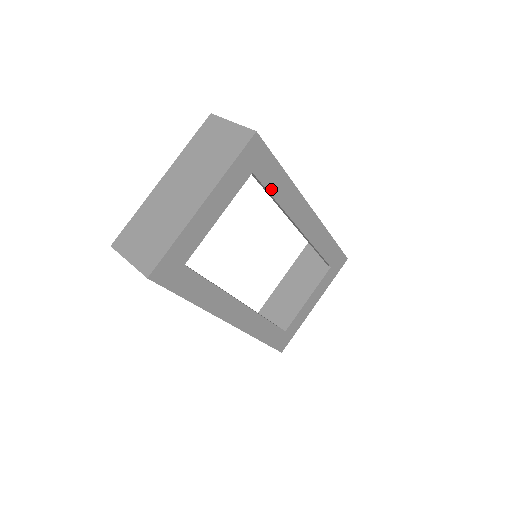
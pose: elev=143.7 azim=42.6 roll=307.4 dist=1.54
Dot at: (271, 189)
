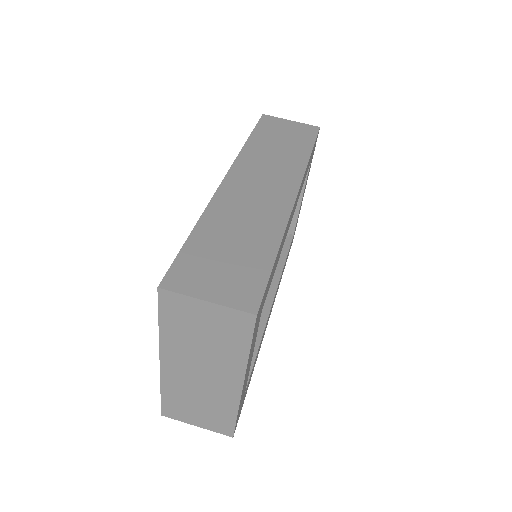
Dot at: (273, 275)
